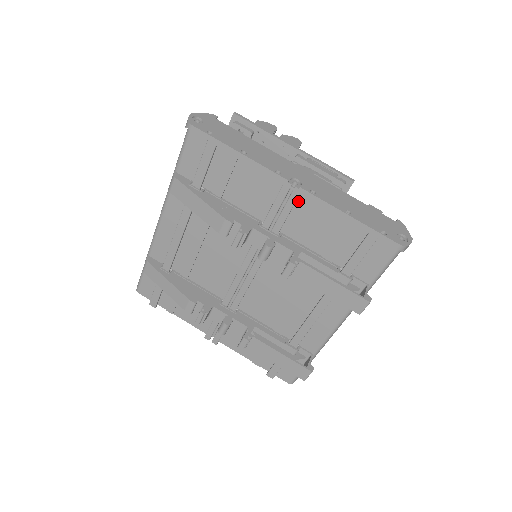
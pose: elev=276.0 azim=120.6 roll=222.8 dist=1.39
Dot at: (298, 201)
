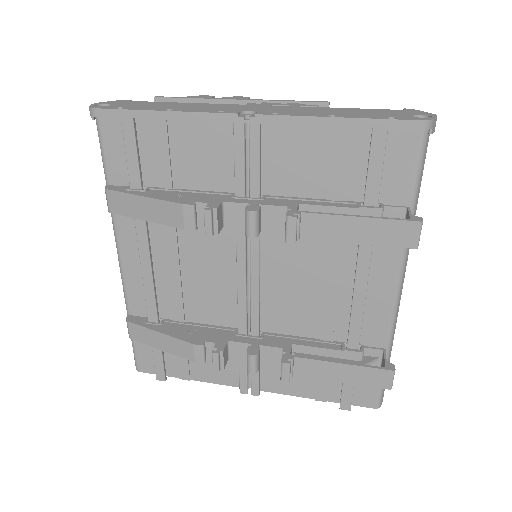
Dot at: (264, 139)
